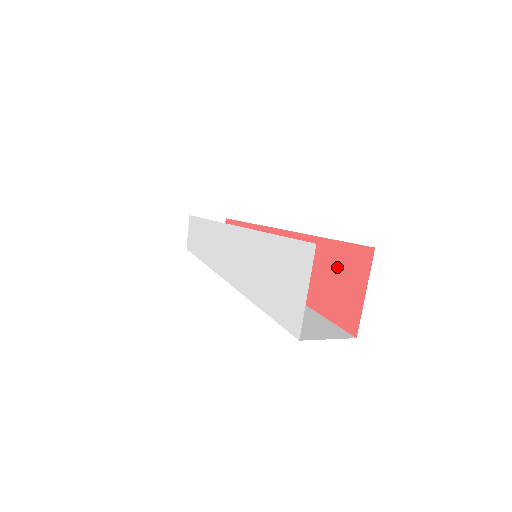
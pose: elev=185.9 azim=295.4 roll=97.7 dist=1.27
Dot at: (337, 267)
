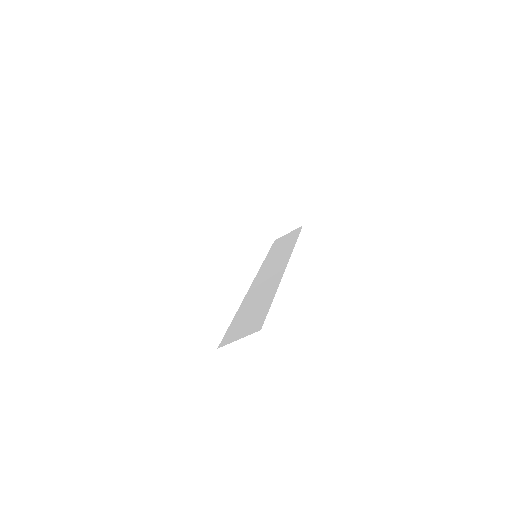
Dot at: occluded
